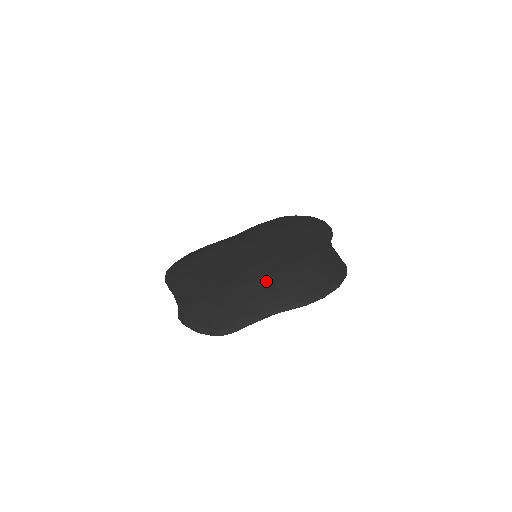
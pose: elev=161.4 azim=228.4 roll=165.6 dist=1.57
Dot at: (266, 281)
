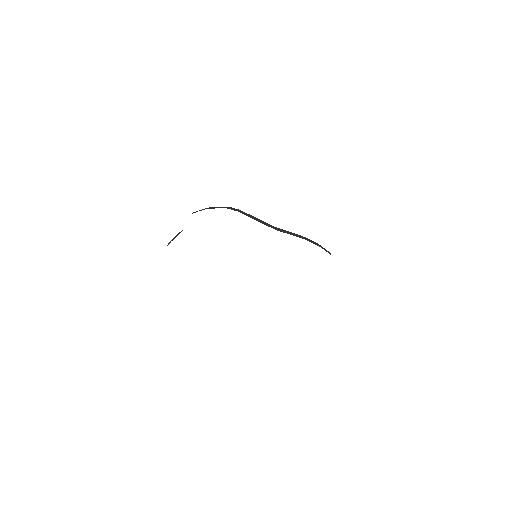
Dot at: occluded
